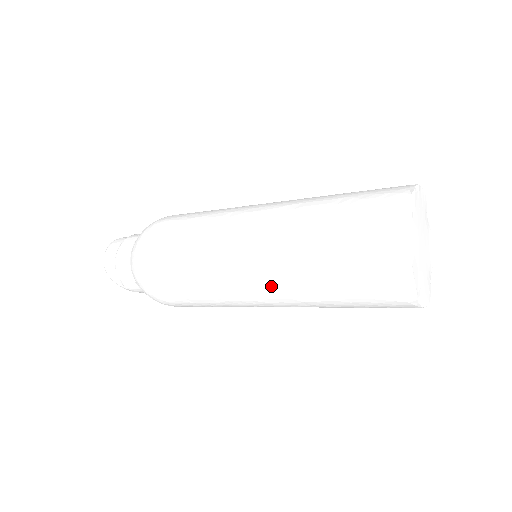
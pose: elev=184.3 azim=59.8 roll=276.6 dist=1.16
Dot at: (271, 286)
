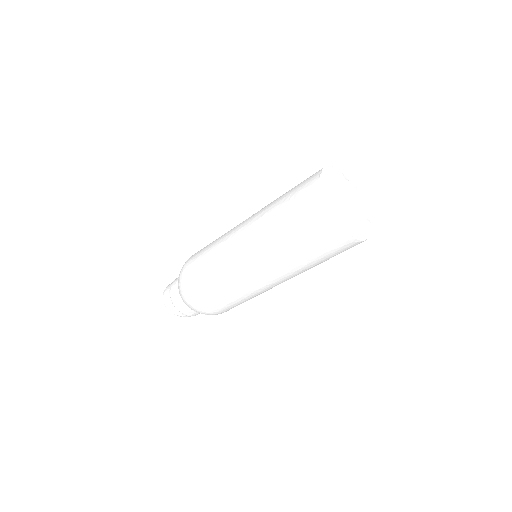
Dot at: (270, 272)
